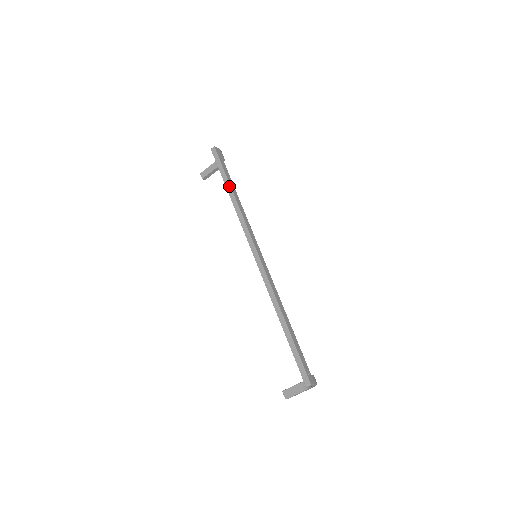
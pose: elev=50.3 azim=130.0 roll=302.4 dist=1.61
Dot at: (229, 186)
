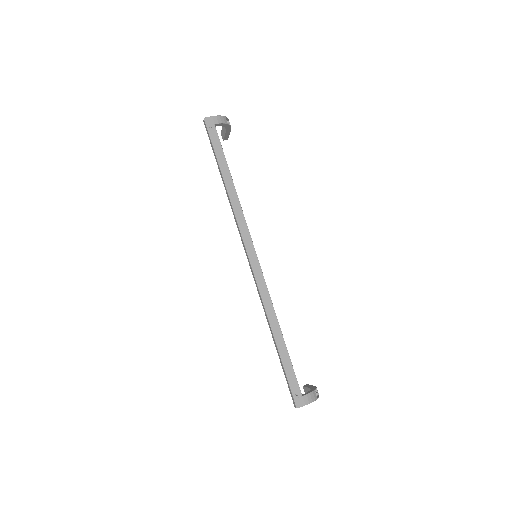
Dot at: (221, 173)
